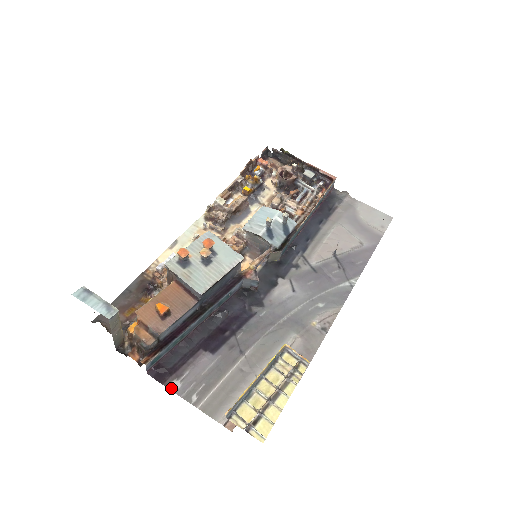
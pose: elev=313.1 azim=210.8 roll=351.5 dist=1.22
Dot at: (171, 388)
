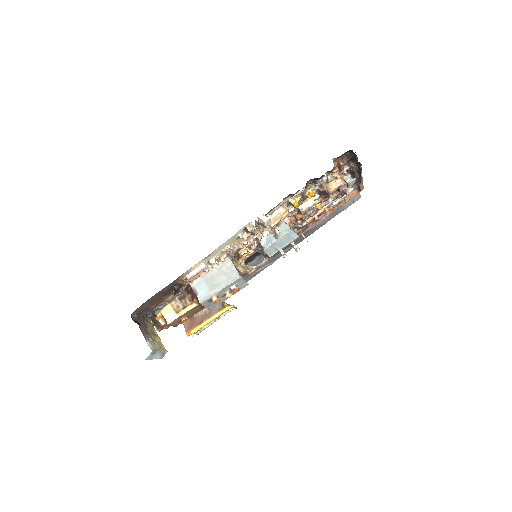
Dot at: occluded
